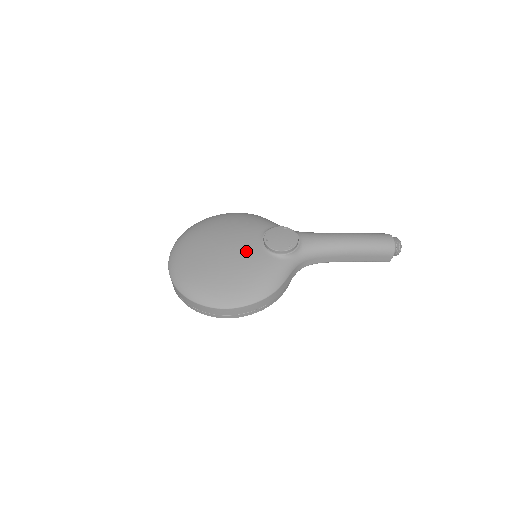
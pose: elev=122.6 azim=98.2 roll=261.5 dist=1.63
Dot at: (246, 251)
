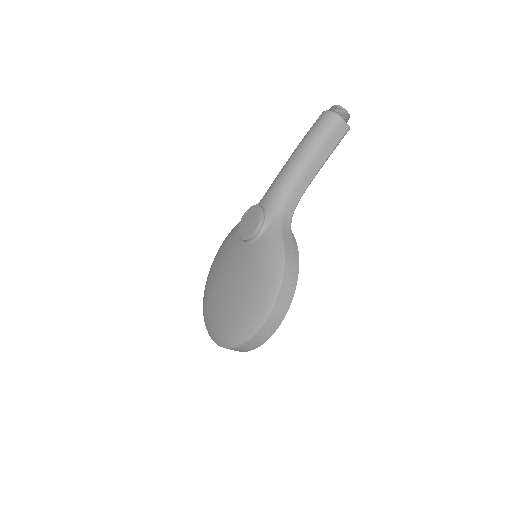
Dot at: (238, 262)
